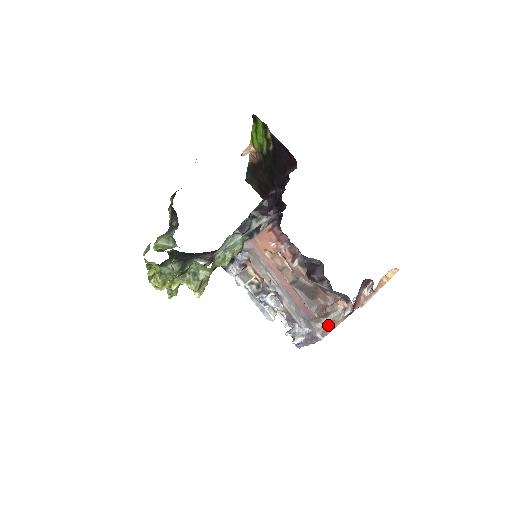
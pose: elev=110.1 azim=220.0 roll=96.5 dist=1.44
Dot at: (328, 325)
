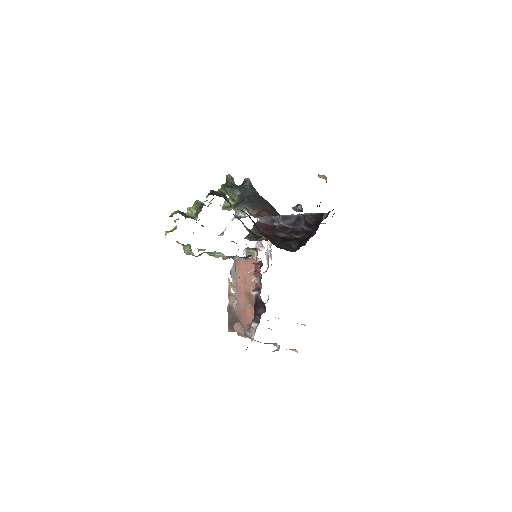
Dot at: occluded
